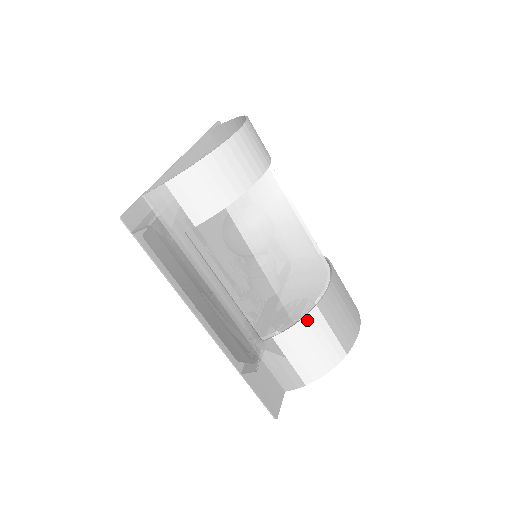
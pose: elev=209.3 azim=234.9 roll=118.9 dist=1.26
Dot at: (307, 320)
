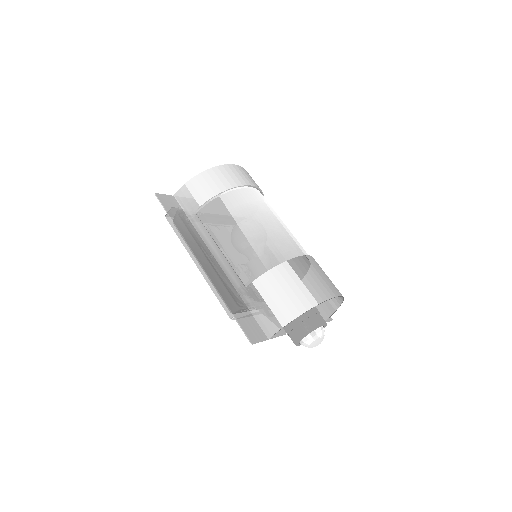
Dot at: (278, 269)
